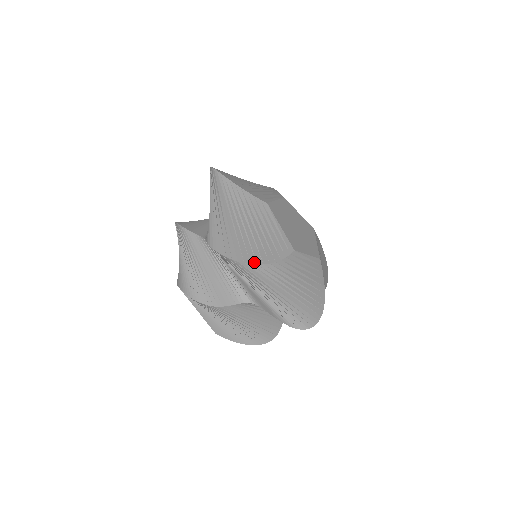
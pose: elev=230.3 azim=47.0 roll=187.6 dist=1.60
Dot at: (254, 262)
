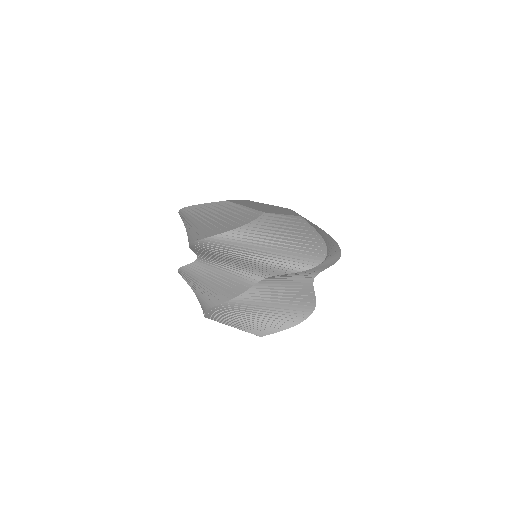
Dot at: (228, 230)
